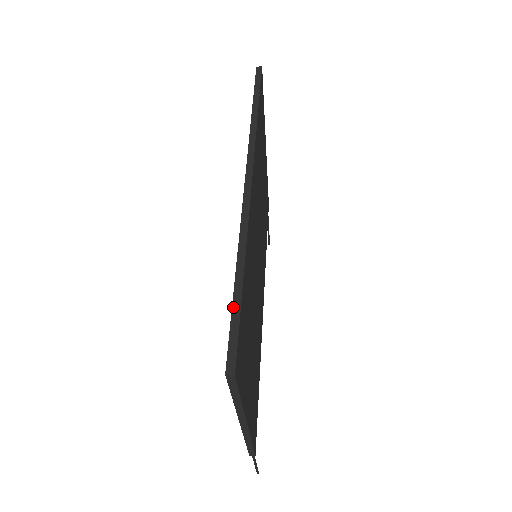
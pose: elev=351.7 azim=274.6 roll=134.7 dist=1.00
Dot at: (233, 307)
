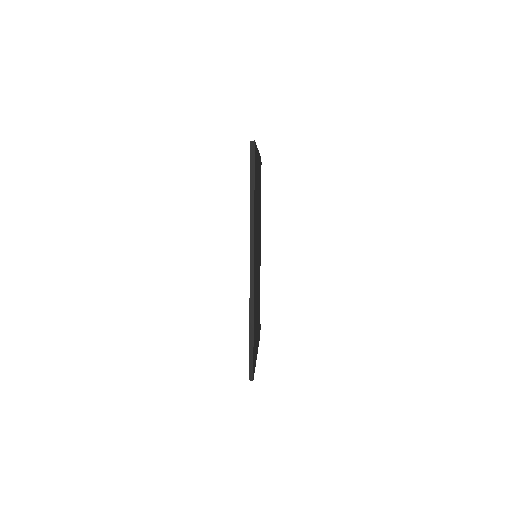
Dot at: (250, 349)
